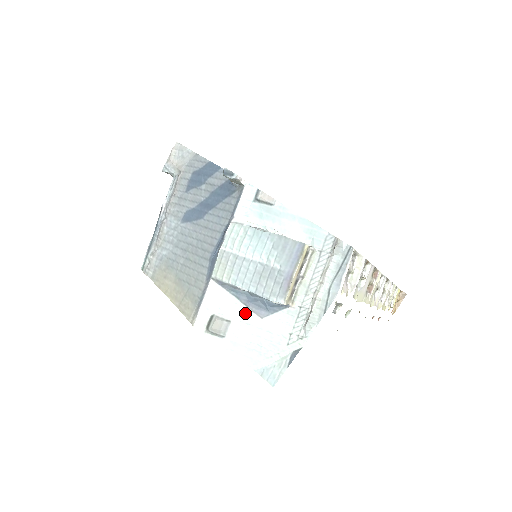
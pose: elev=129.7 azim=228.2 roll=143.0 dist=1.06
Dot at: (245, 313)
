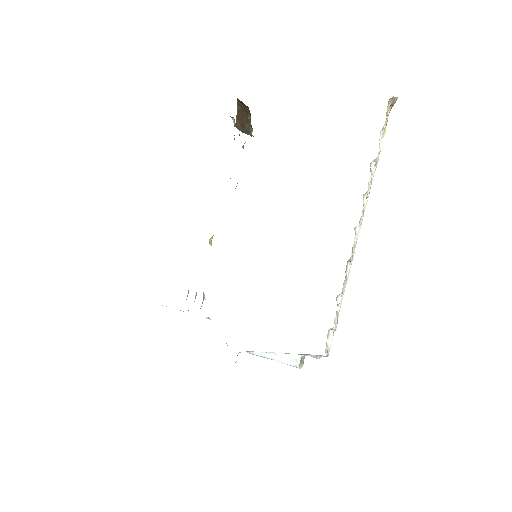
Dot at: occluded
